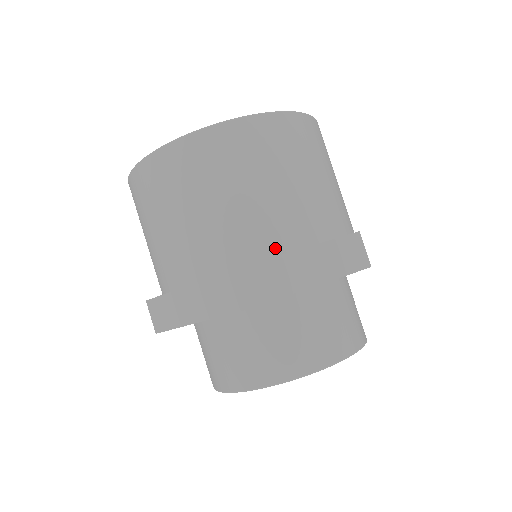
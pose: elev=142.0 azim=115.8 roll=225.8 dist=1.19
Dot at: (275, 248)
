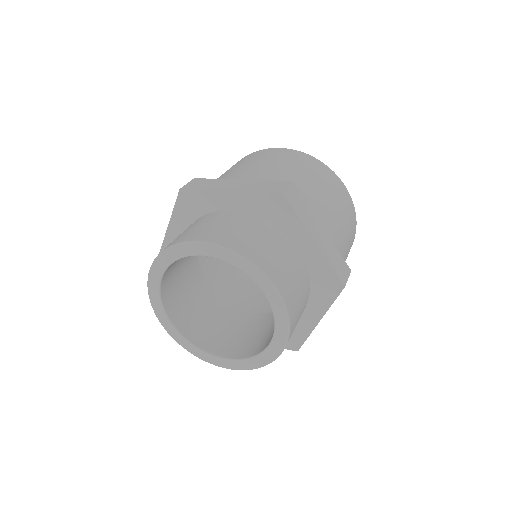
Dot at: occluded
